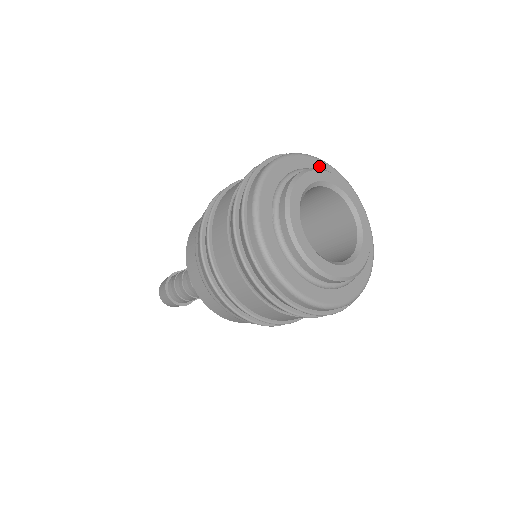
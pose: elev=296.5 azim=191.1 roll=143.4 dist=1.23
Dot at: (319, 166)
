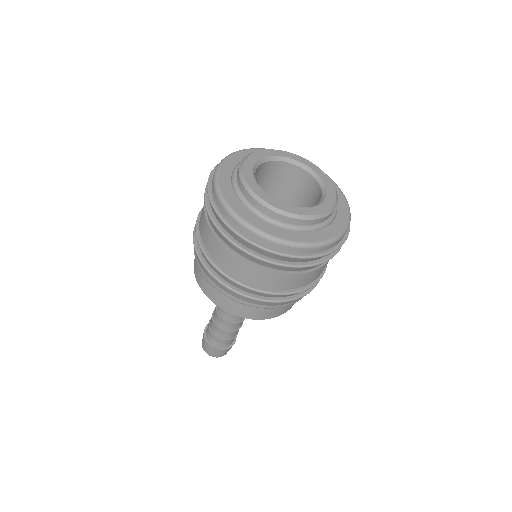
Dot at: occluded
